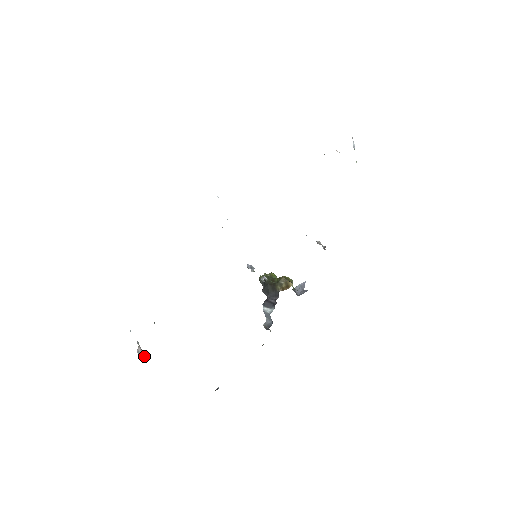
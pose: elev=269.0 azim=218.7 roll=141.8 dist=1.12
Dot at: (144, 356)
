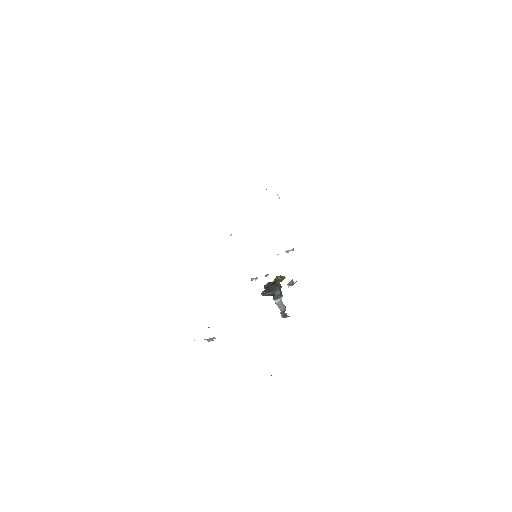
Dot at: (215, 338)
